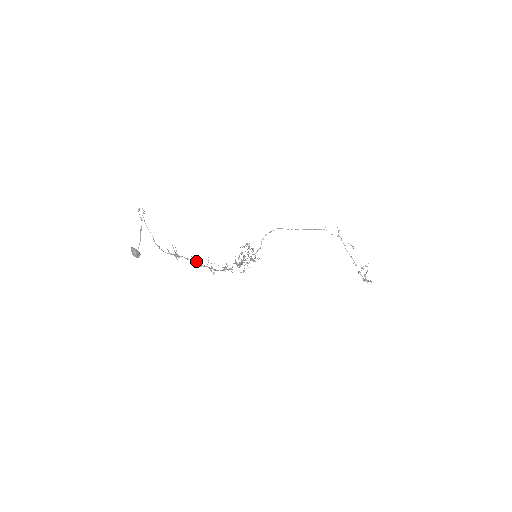
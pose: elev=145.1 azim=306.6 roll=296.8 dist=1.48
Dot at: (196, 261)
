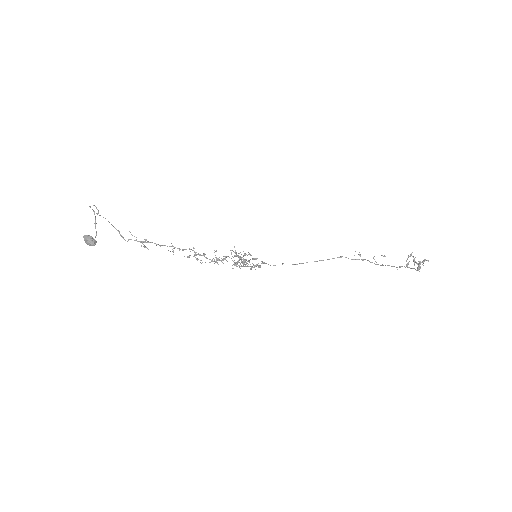
Dot at: (171, 243)
